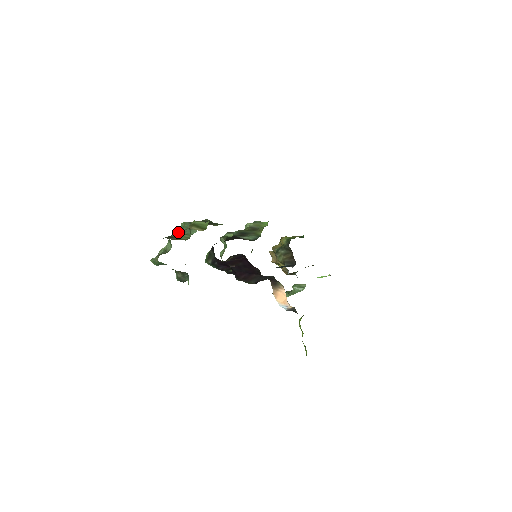
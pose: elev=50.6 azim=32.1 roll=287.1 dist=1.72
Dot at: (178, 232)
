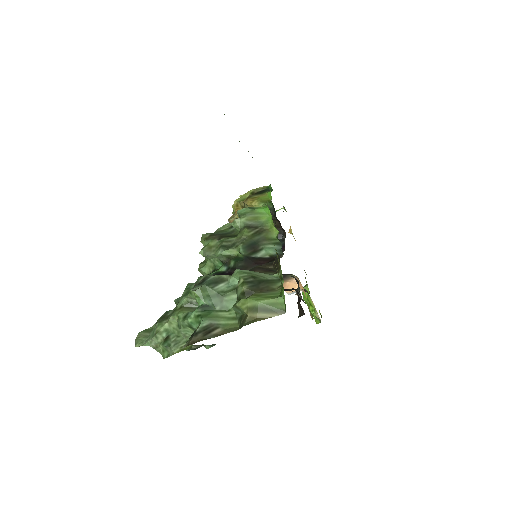
Dot at: (200, 309)
